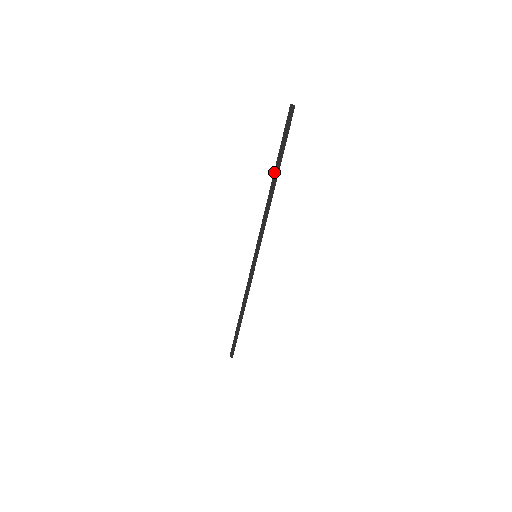
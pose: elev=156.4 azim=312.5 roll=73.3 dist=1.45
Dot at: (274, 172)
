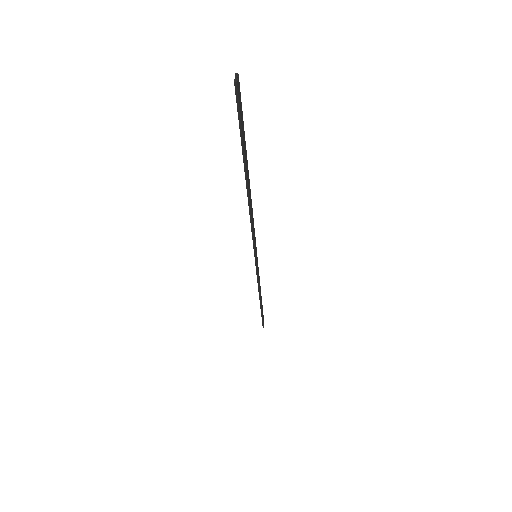
Dot at: occluded
